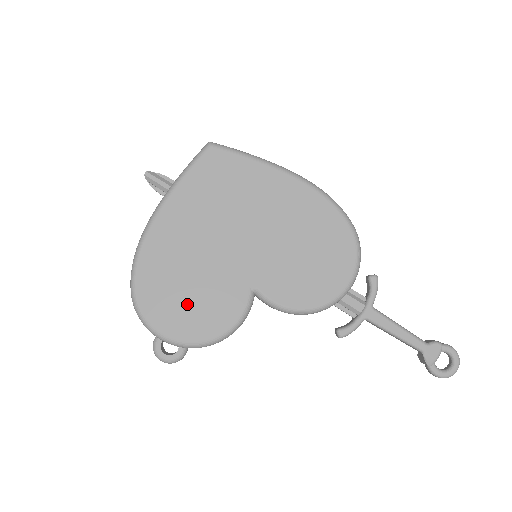
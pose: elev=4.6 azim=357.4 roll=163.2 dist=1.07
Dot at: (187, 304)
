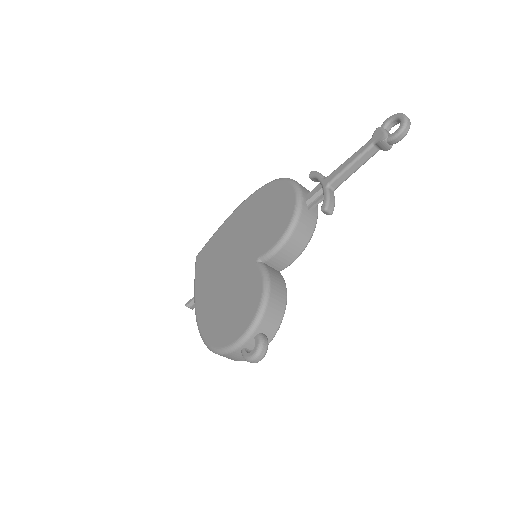
Dot at: (235, 313)
